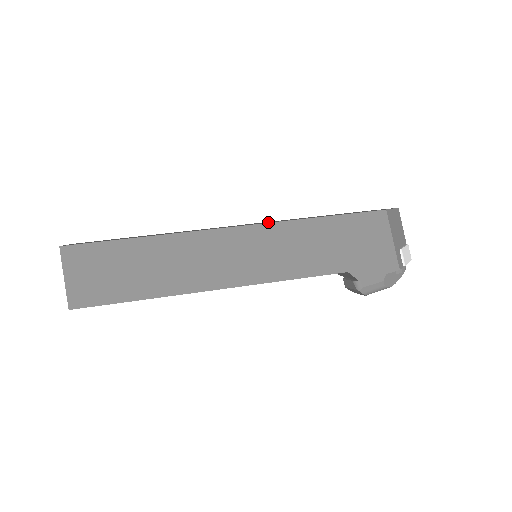
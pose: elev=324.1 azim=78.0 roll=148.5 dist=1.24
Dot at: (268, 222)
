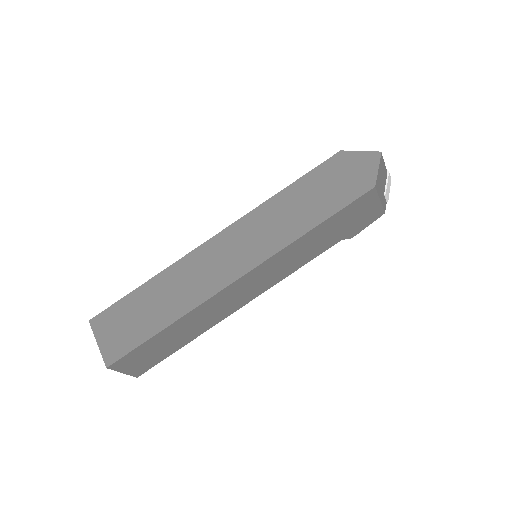
Dot at: (265, 245)
